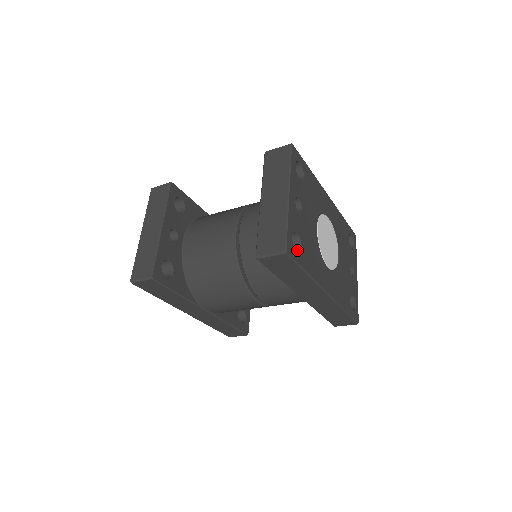
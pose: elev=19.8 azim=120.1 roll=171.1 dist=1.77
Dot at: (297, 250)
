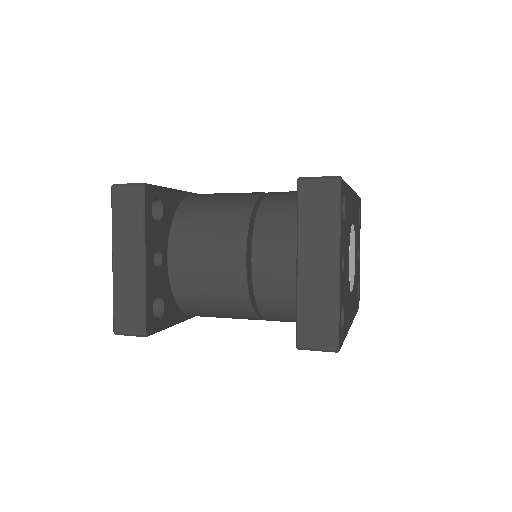
Dot at: occluded
